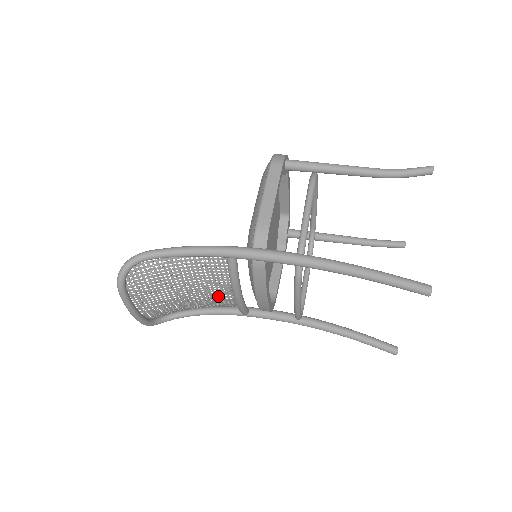
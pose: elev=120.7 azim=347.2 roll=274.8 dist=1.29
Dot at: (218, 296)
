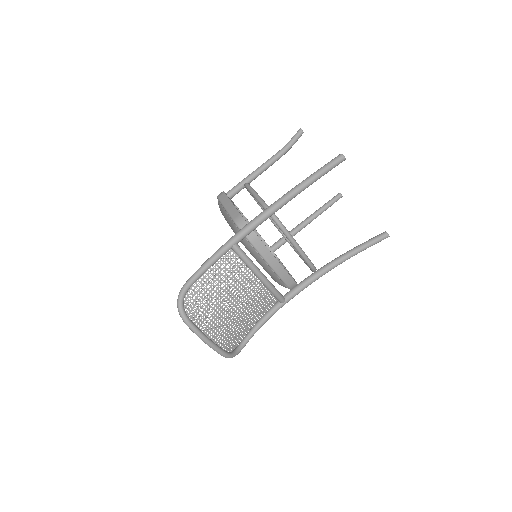
Dot at: (253, 294)
